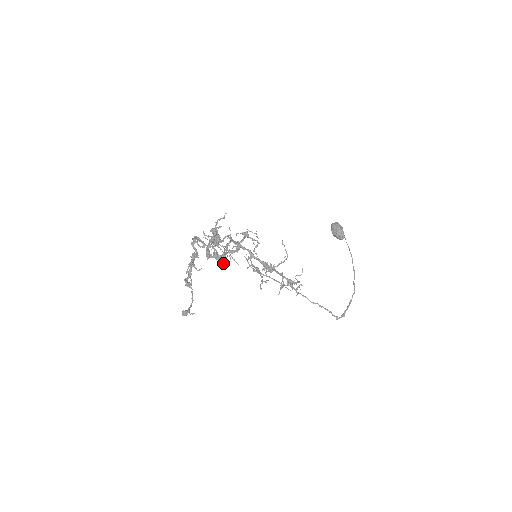
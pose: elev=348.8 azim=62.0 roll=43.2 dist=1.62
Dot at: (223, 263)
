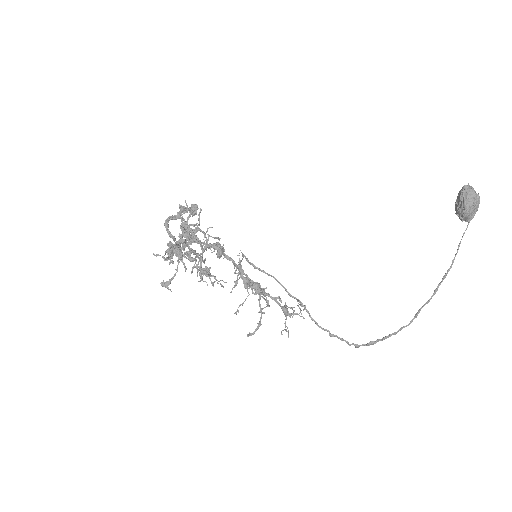
Dot at: occluded
